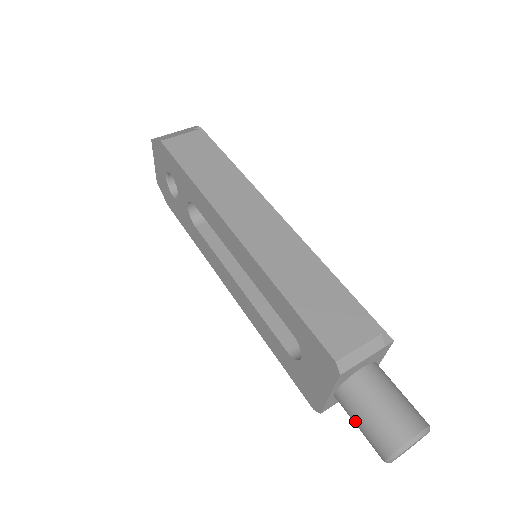
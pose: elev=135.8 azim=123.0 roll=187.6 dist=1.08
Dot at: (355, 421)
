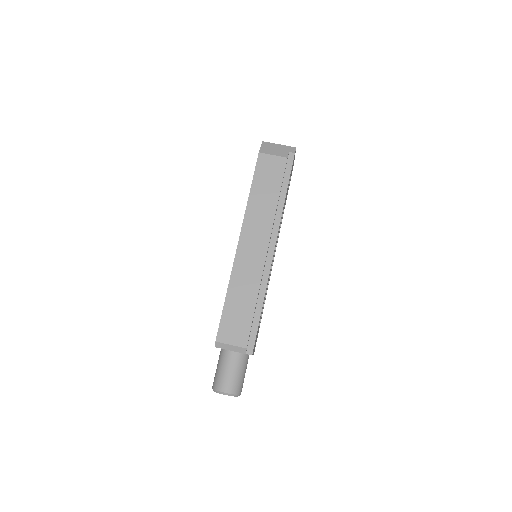
Dot at: (217, 365)
